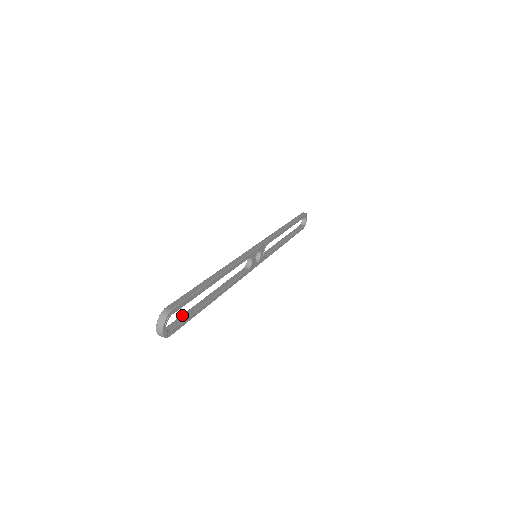
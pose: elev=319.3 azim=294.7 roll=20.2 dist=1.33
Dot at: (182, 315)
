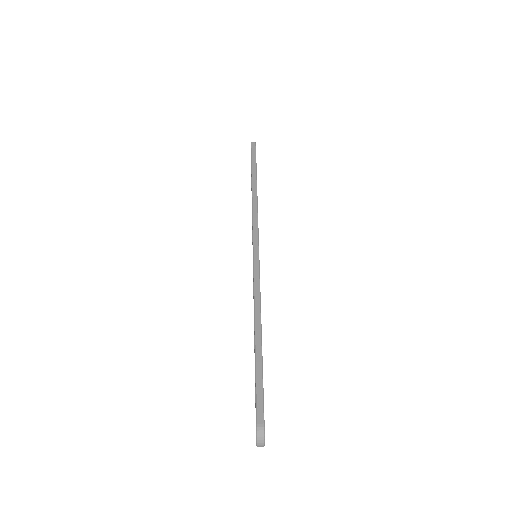
Dot at: occluded
